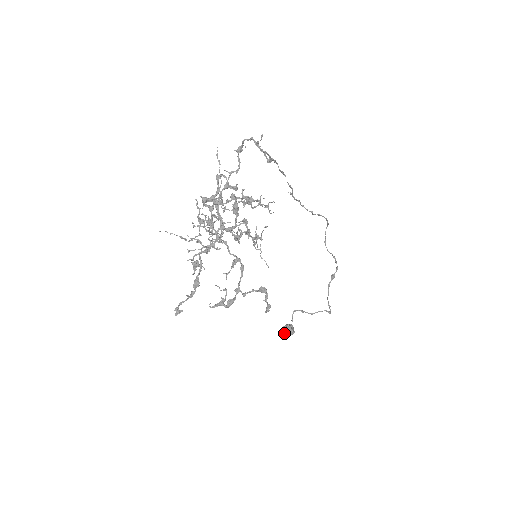
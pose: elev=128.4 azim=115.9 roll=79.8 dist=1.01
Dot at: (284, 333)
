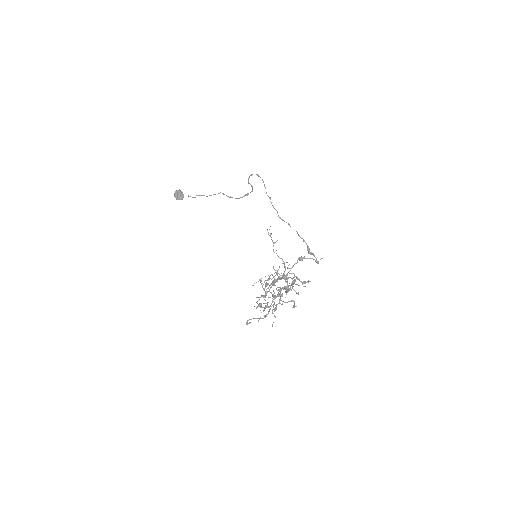
Dot at: occluded
